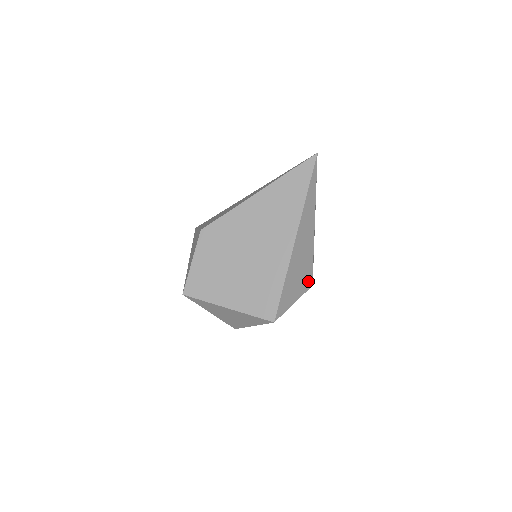
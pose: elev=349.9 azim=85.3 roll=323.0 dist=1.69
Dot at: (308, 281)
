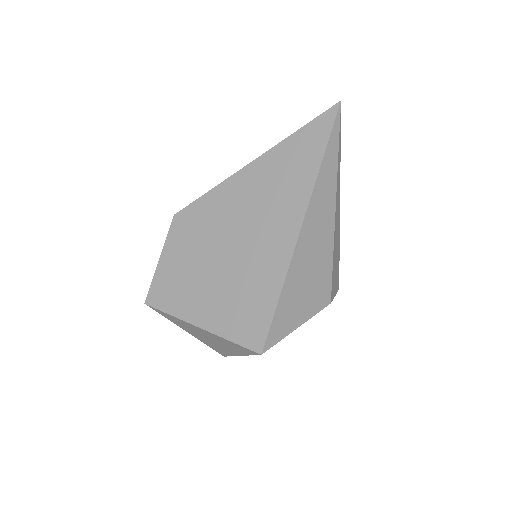
Dot at: (323, 296)
